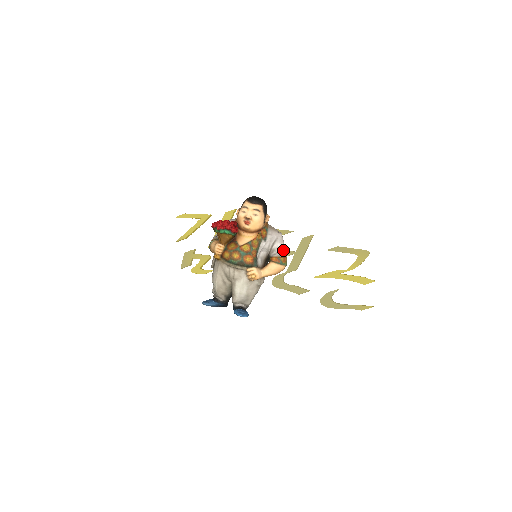
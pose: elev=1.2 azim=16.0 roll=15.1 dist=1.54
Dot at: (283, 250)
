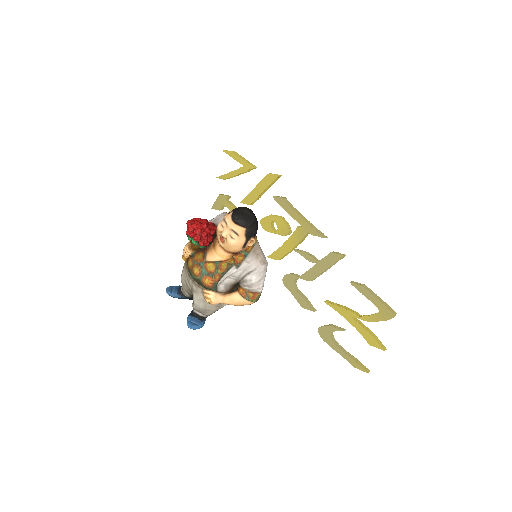
Dot at: (257, 285)
